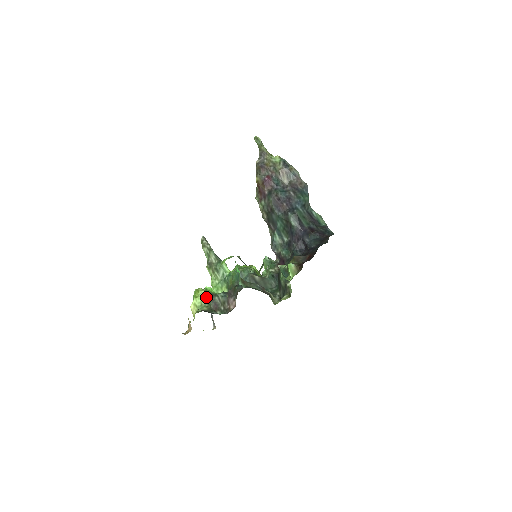
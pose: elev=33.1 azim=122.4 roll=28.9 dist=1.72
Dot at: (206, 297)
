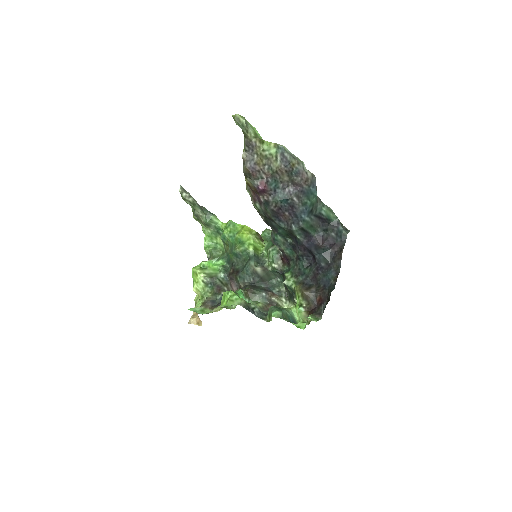
Dot at: (207, 284)
